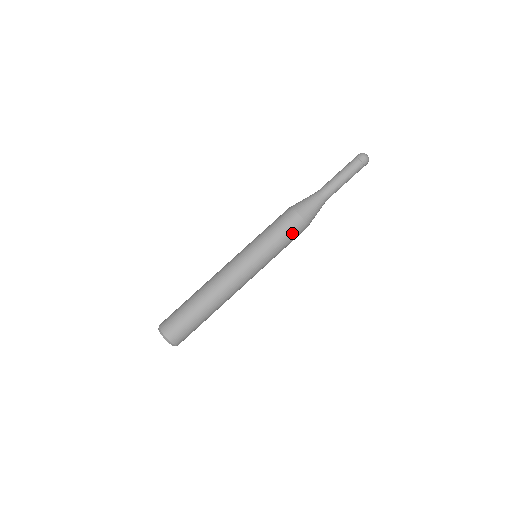
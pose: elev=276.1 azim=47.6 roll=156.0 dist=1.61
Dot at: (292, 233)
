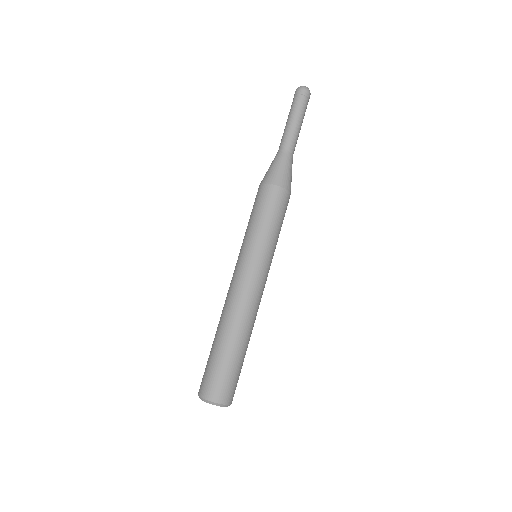
Dot at: occluded
